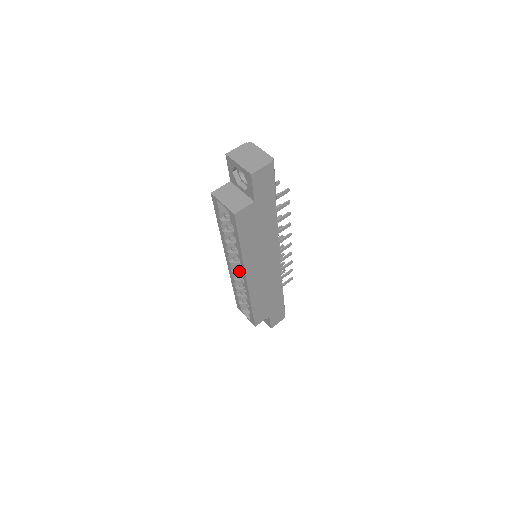
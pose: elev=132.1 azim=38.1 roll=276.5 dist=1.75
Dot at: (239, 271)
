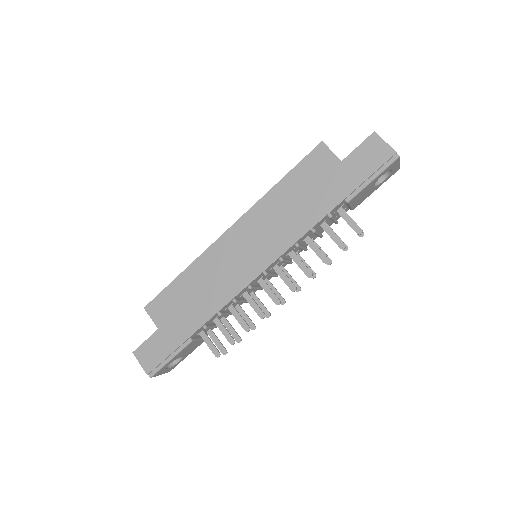
Dot at: occluded
